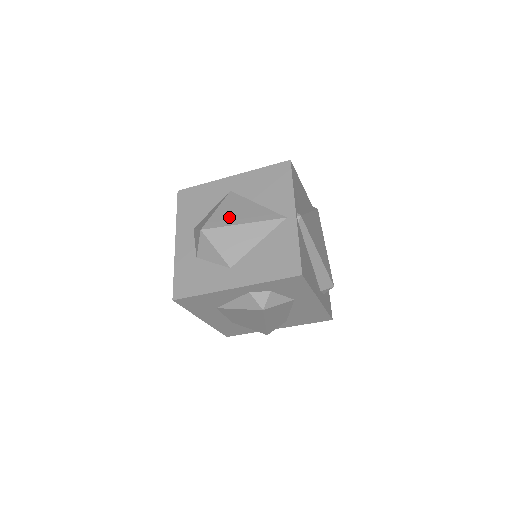
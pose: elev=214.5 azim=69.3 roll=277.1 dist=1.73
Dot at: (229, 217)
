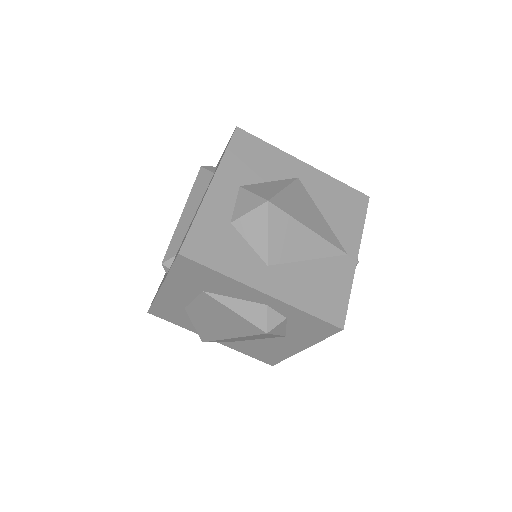
Dot at: (297, 209)
